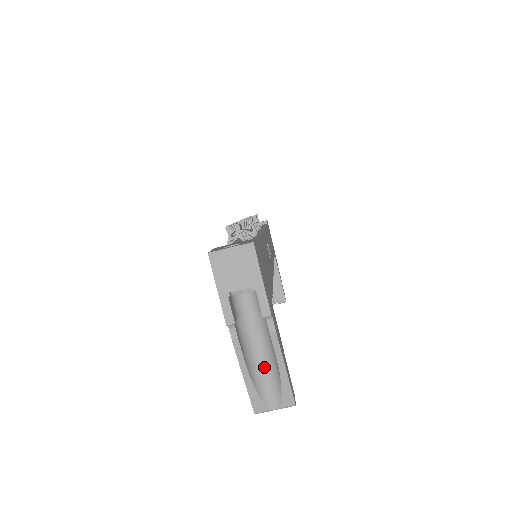
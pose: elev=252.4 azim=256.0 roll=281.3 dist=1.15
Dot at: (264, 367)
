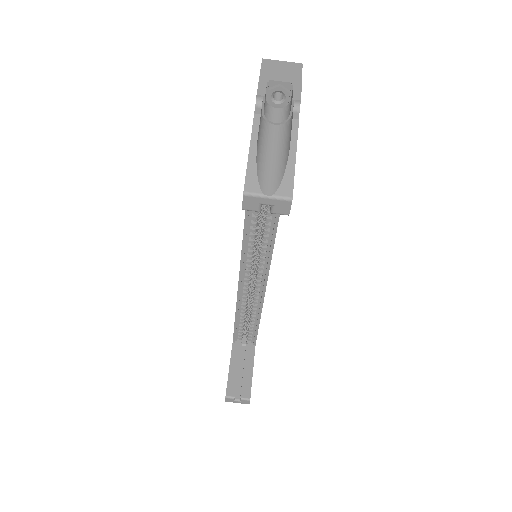
Dot at: (271, 161)
